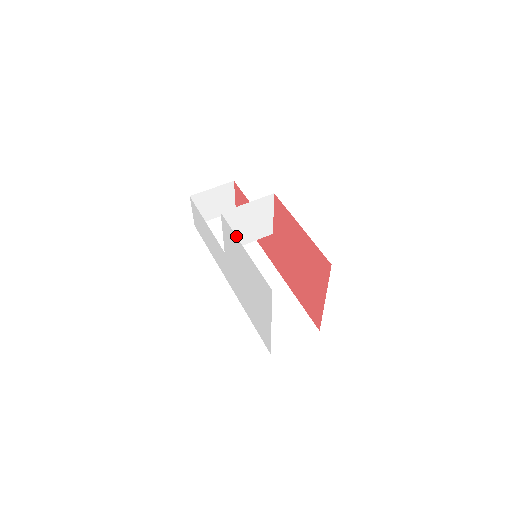
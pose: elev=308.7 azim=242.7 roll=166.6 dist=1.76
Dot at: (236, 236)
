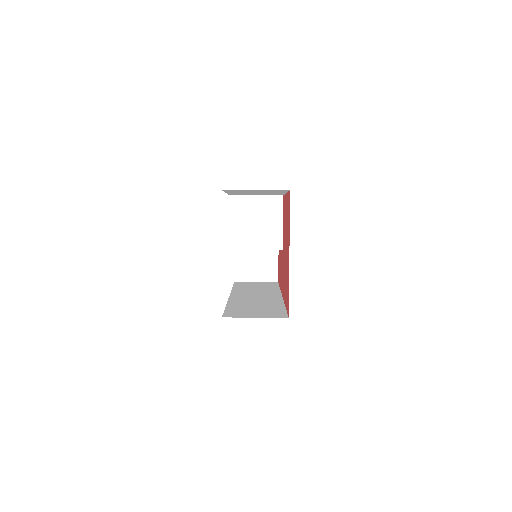
Dot at: (227, 193)
